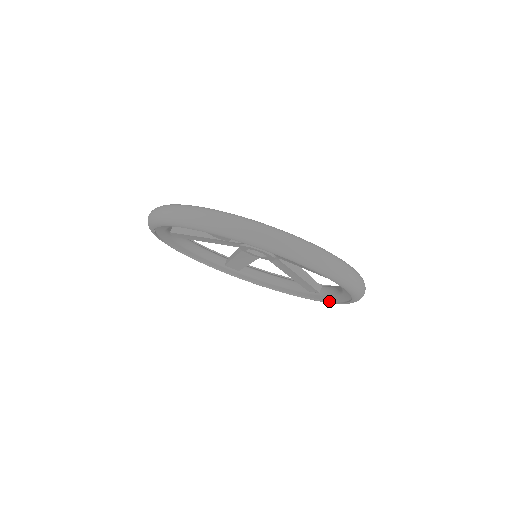
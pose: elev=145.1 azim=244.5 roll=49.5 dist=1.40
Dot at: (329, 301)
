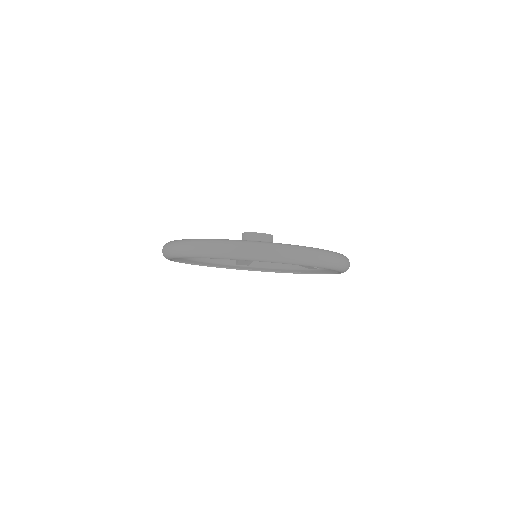
Dot at: (327, 273)
